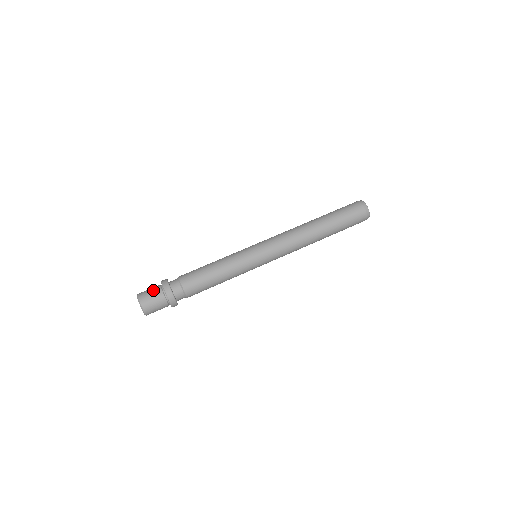
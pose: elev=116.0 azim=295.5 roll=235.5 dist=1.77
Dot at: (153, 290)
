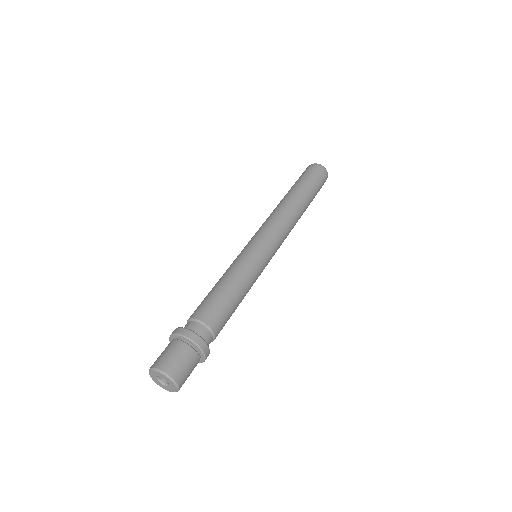
Dot at: occluded
